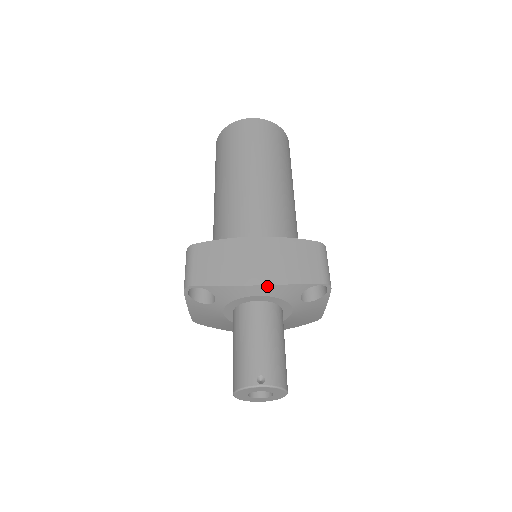
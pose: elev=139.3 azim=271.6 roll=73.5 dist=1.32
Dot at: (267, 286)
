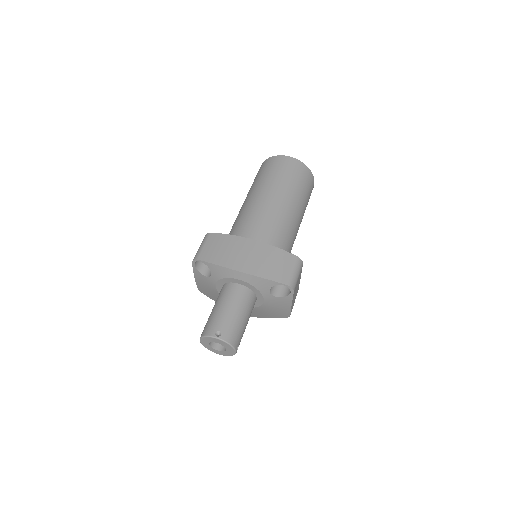
Dot at: (246, 274)
